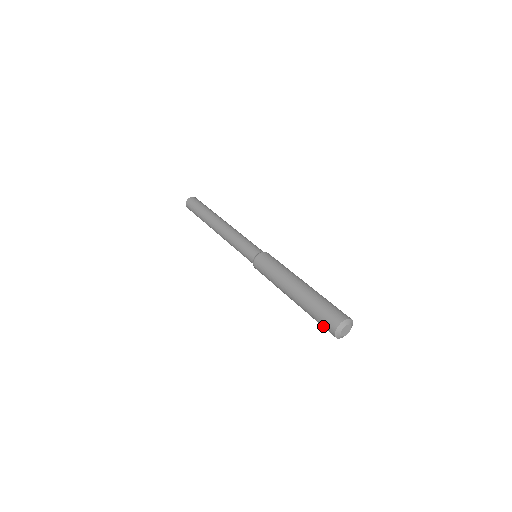
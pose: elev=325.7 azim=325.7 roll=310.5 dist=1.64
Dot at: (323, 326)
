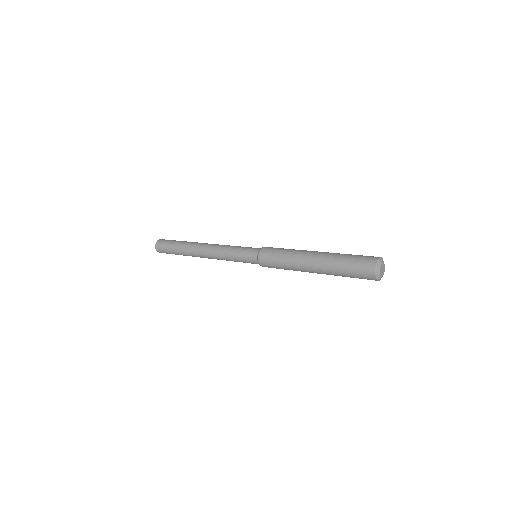
Dot at: (358, 273)
